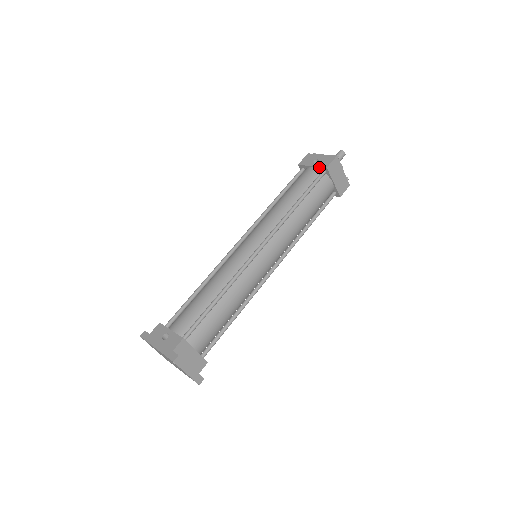
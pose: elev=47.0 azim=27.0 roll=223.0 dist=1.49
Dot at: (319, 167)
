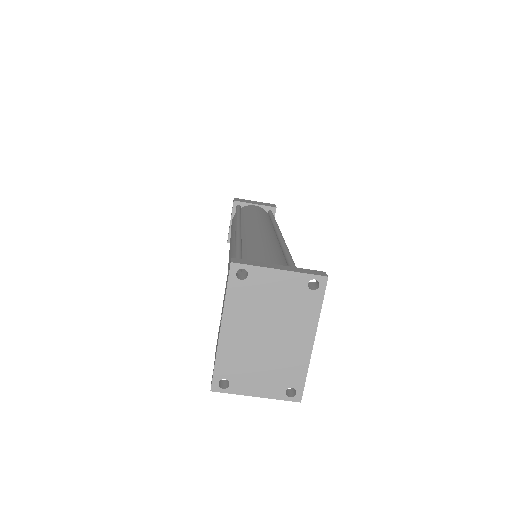
Dot at: (232, 212)
